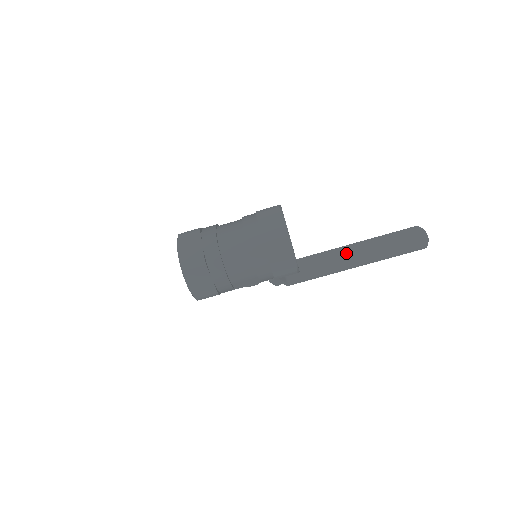
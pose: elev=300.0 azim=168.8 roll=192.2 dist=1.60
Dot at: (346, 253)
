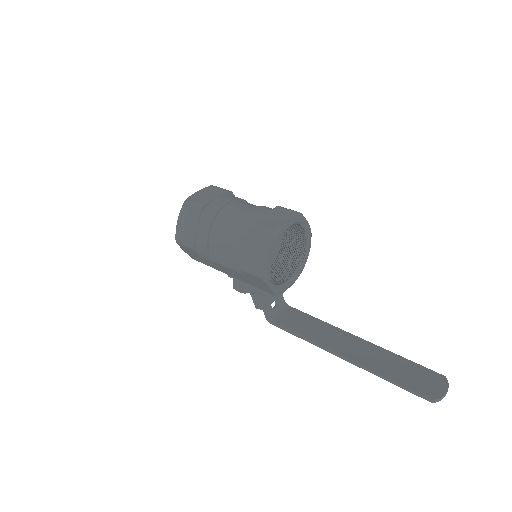
Dot at: (346, 339)
